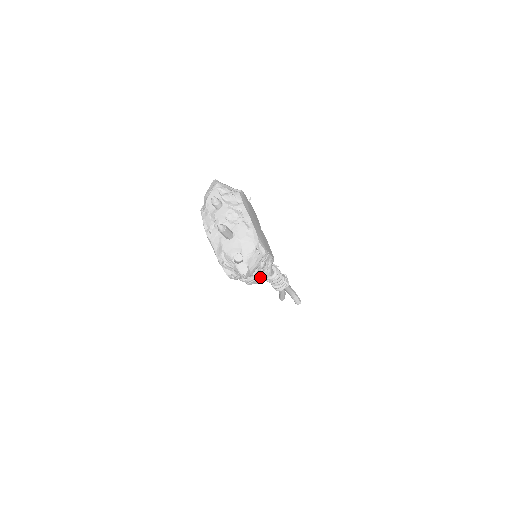
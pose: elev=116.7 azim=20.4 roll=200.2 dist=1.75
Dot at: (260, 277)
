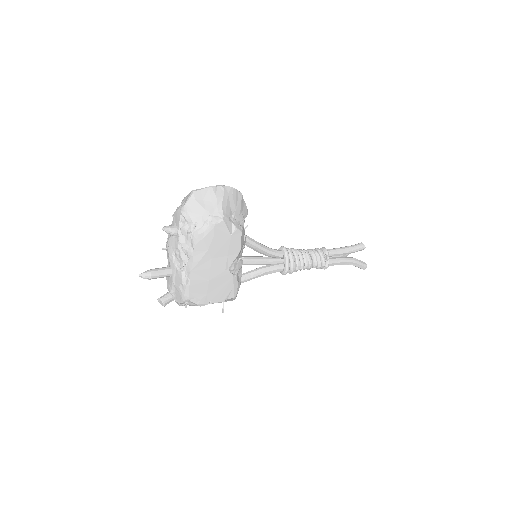
Dot at: occluded
